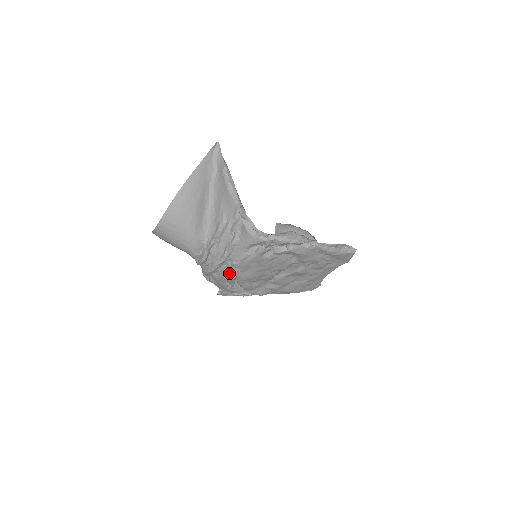
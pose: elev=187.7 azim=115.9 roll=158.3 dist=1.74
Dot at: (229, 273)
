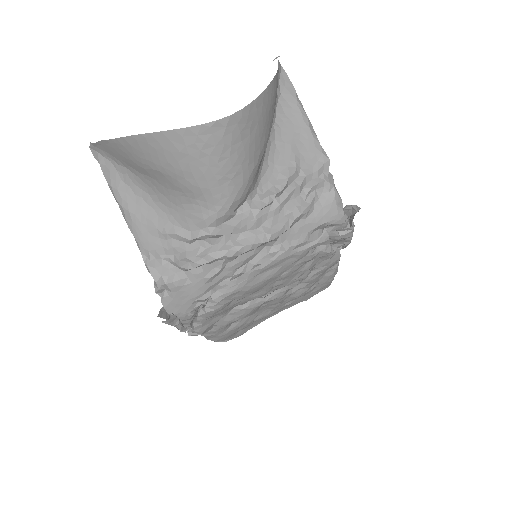
Dot at: (247, 268)
